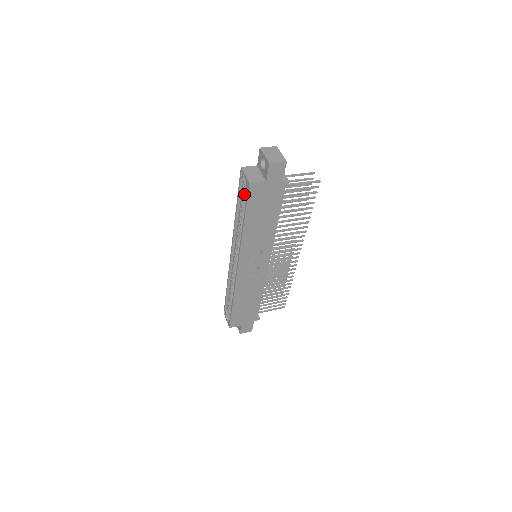
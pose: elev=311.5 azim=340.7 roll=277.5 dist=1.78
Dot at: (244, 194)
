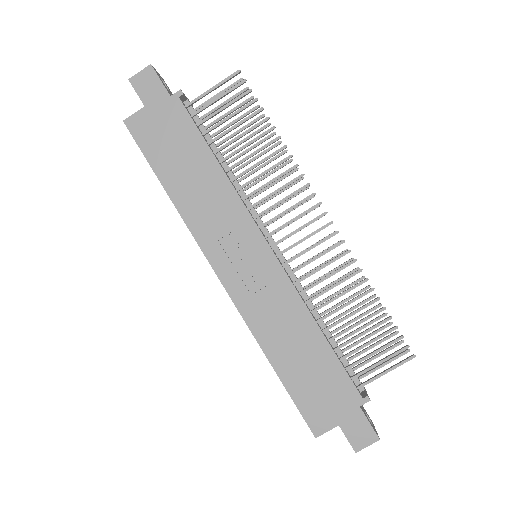
Dot at: occluded
